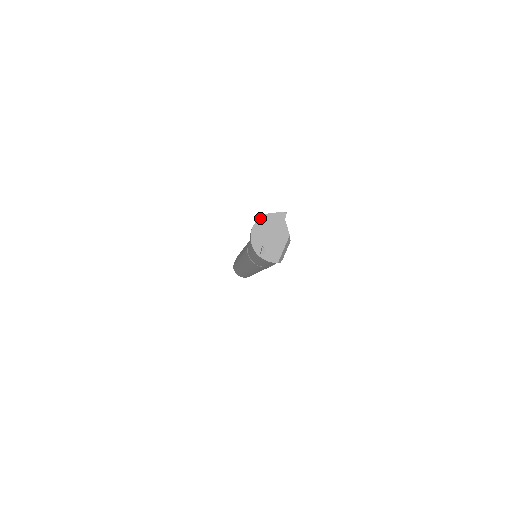
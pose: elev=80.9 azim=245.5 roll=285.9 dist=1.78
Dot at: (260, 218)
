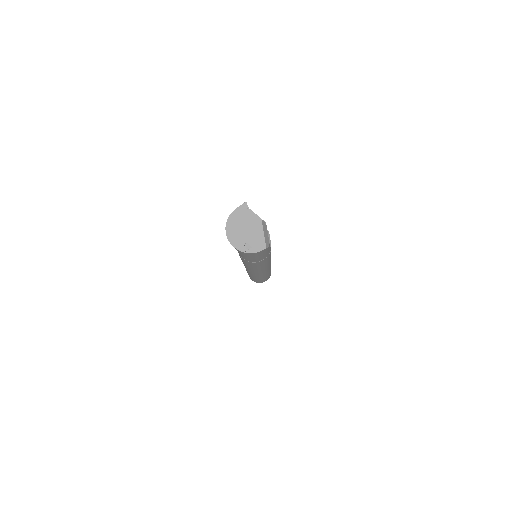
Dot at: (227, 221)
